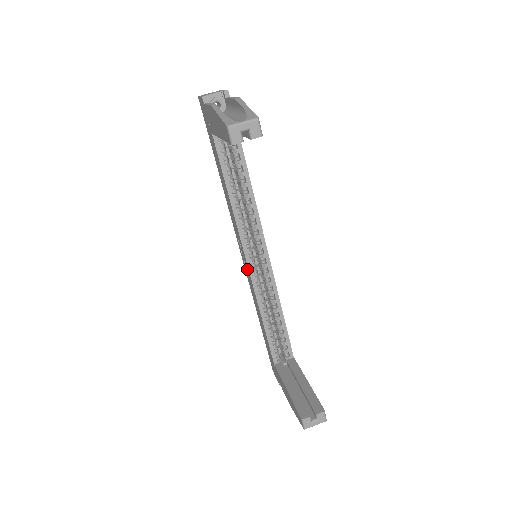
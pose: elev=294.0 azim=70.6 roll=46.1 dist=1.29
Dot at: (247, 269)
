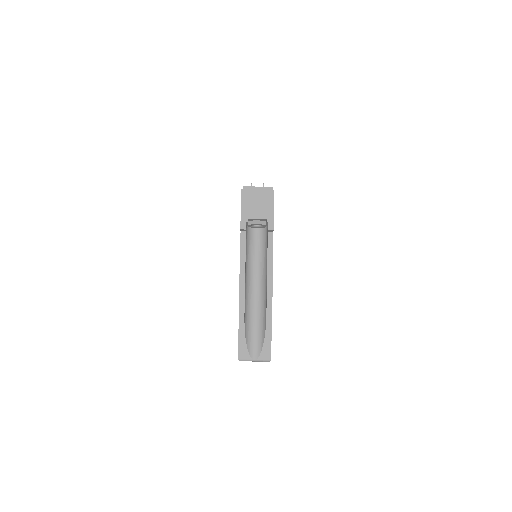
Dot at: occluded
